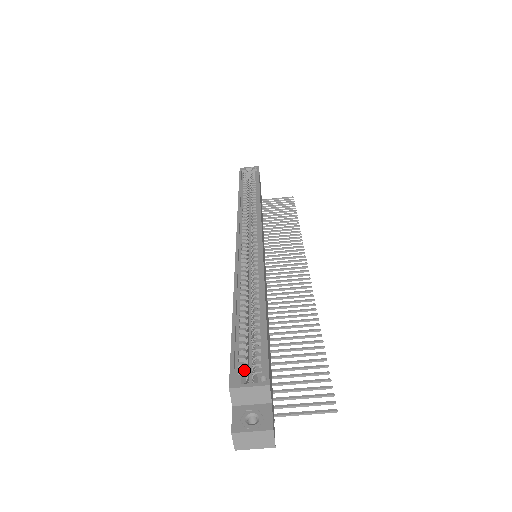
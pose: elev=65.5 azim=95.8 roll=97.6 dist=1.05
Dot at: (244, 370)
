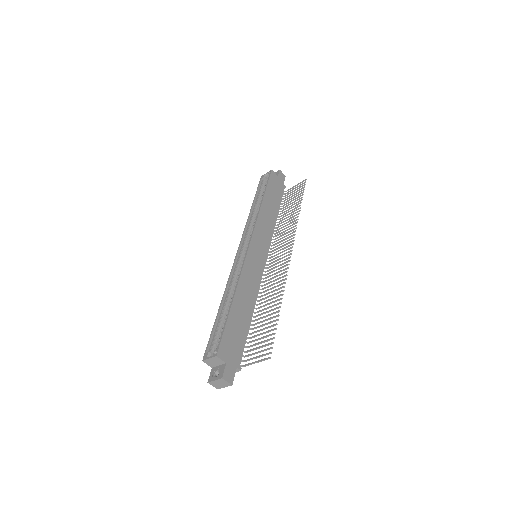
Dot at: (213, 348)
